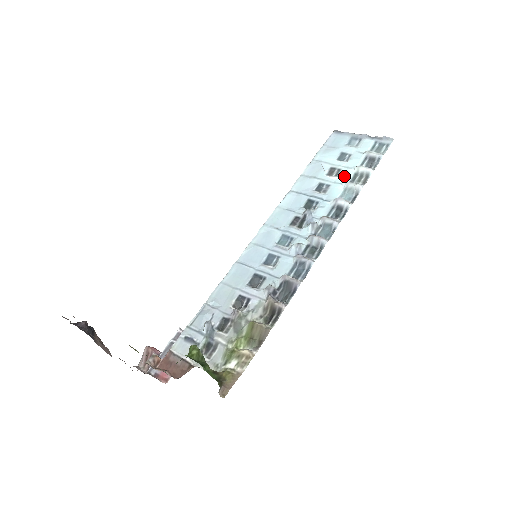
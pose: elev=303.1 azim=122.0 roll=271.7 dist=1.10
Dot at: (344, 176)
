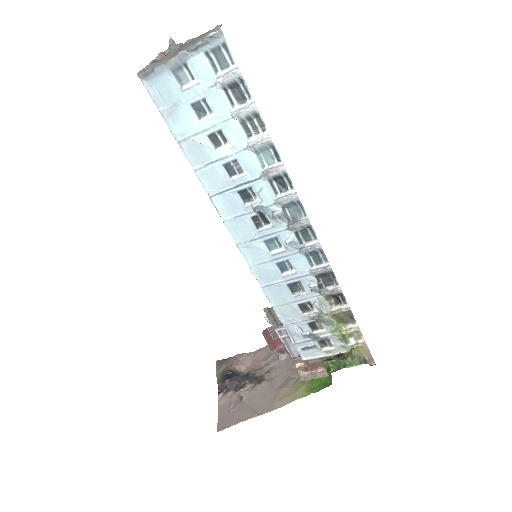
Dot at: (235, 137)
